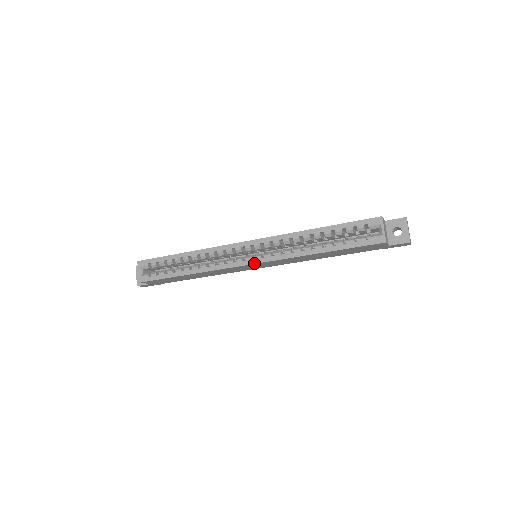
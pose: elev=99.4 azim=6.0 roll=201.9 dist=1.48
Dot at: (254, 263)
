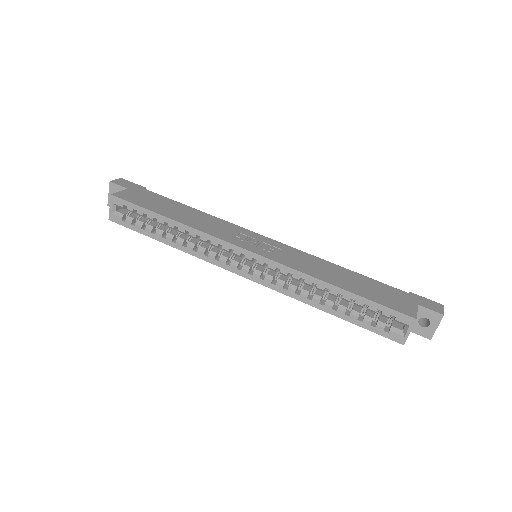
Dot at: (249, 279)
